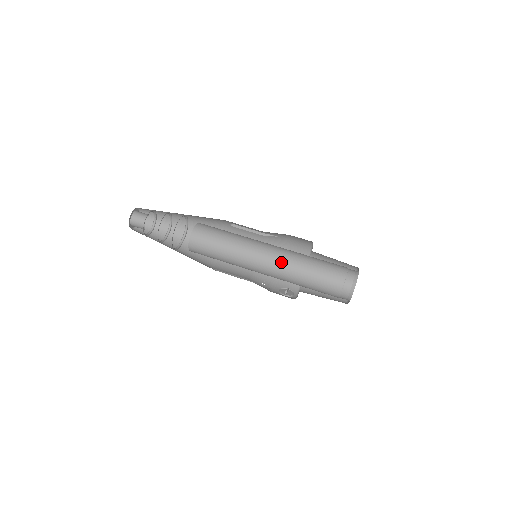
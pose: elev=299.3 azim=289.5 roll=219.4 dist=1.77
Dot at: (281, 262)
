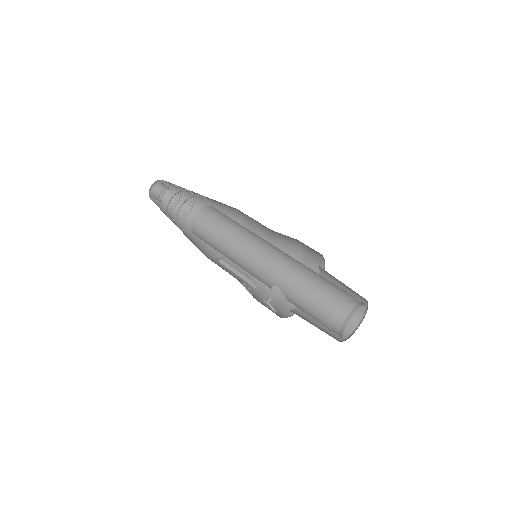
Dot at: (283, 258)
